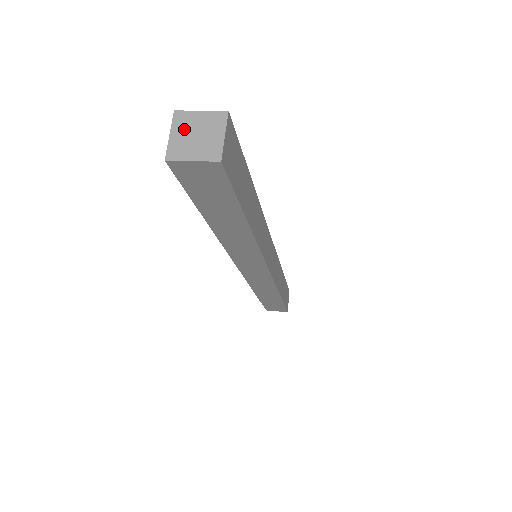
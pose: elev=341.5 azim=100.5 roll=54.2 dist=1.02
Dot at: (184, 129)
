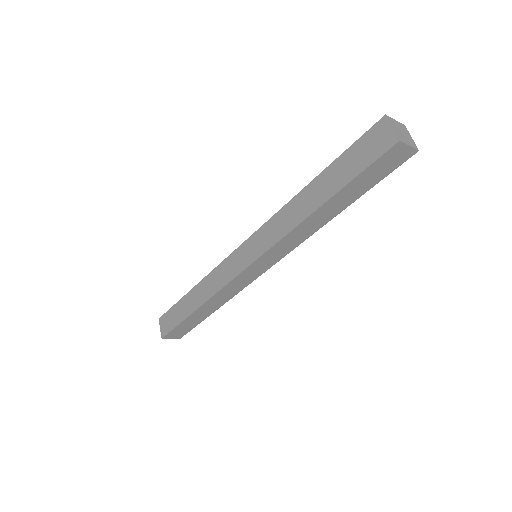
Dot at: (396, 127)
